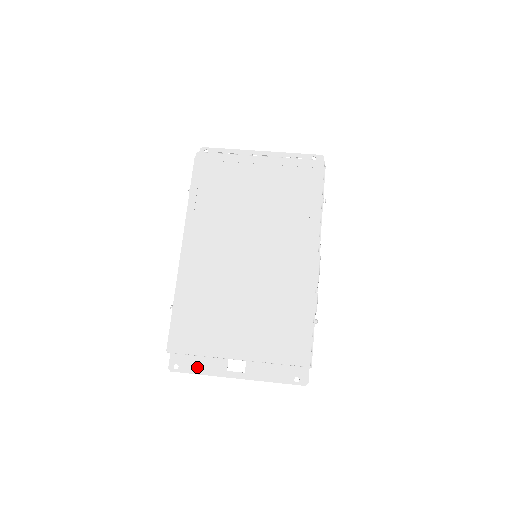
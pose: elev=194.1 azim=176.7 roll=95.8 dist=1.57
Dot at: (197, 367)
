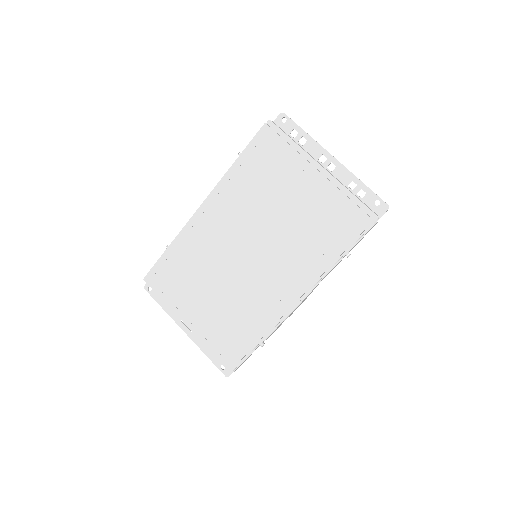
Dot at: (163, 301)
